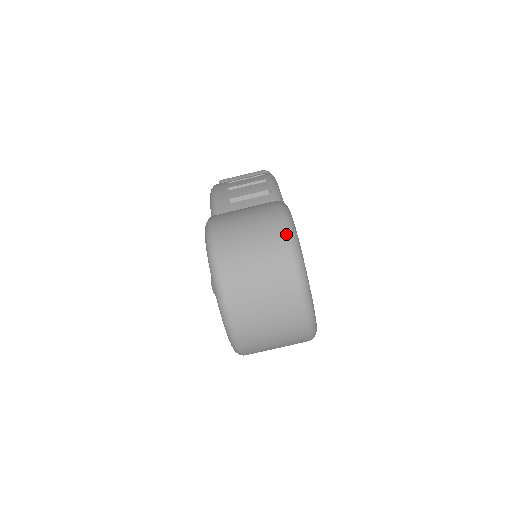
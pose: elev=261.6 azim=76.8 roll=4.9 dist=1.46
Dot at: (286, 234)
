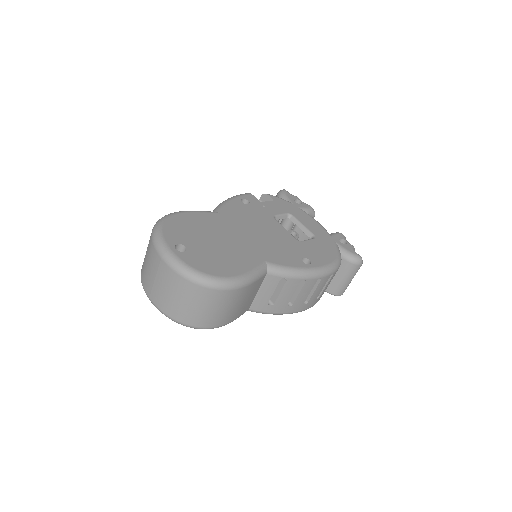
Dot at: (152, 230)
